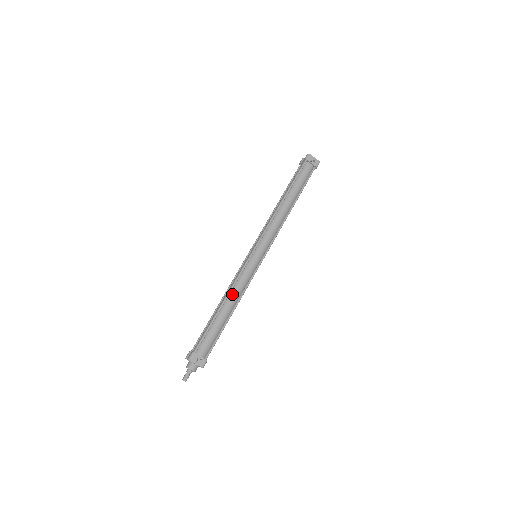
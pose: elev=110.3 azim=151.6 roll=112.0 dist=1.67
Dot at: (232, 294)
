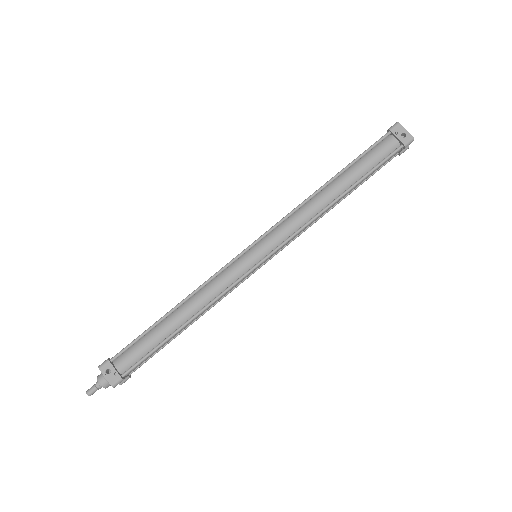
Dot at: (194, 298)
